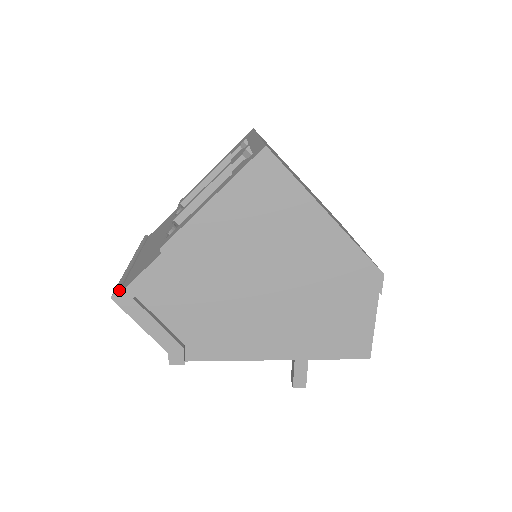
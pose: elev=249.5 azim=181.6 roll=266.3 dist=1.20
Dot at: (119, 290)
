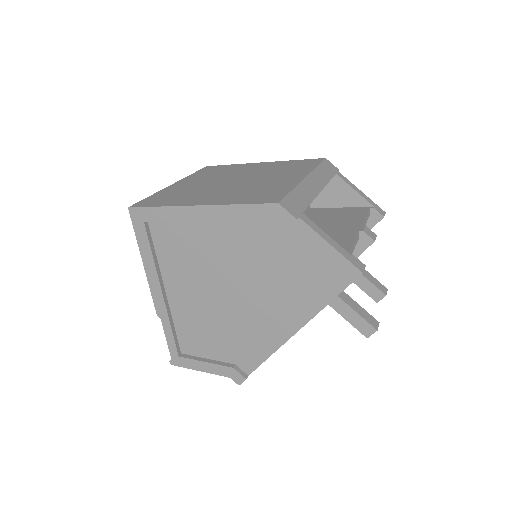
Dot at: occluded
